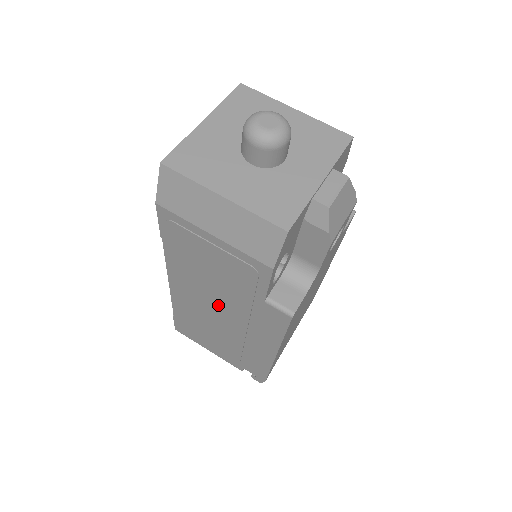
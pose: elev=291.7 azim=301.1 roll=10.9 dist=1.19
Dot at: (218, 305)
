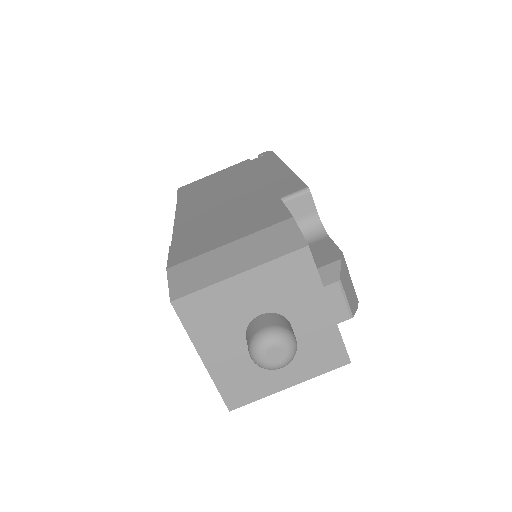
Dot at: occluded
